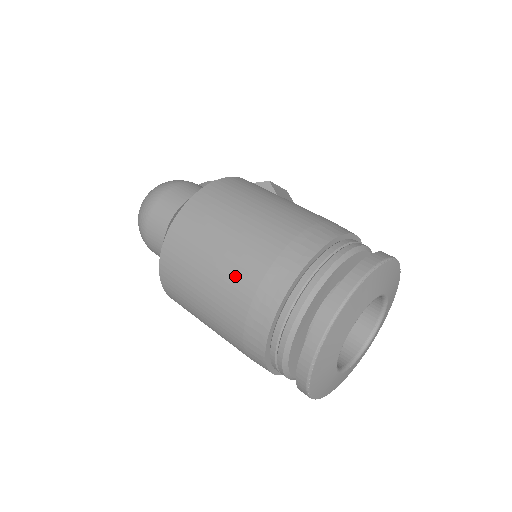
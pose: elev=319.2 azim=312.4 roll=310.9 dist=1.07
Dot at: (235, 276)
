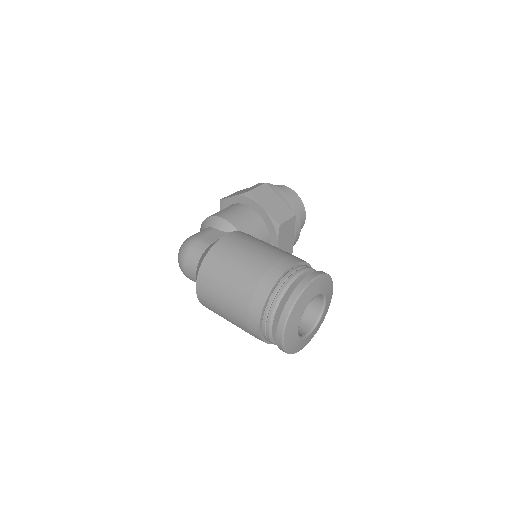
Dot at: (235, 314)
